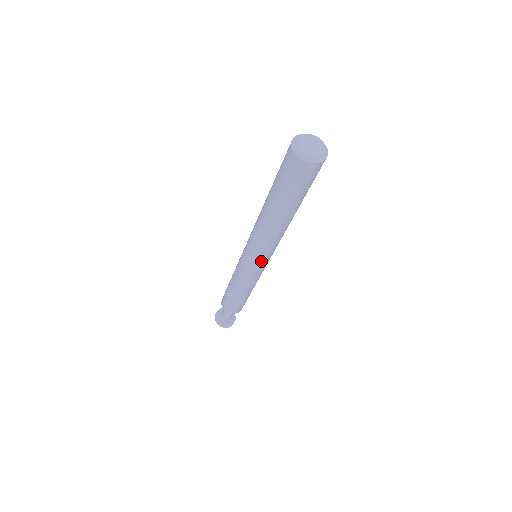
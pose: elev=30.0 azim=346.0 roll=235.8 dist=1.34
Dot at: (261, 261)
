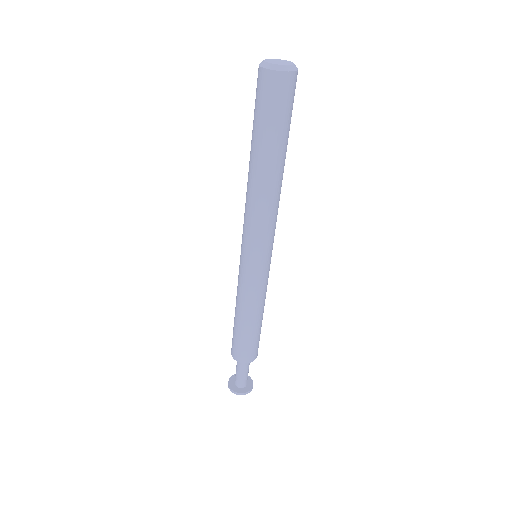
Dot at: (250, 249)
